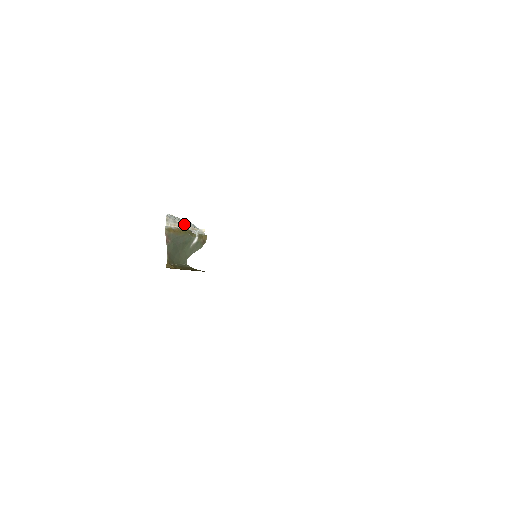
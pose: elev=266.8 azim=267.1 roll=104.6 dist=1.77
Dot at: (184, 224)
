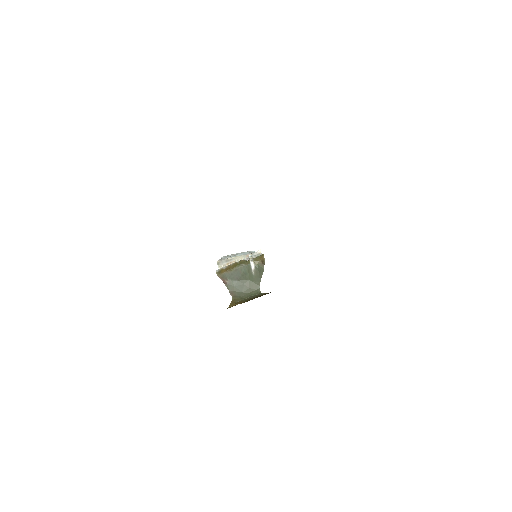
Dot at: (238, 257)
